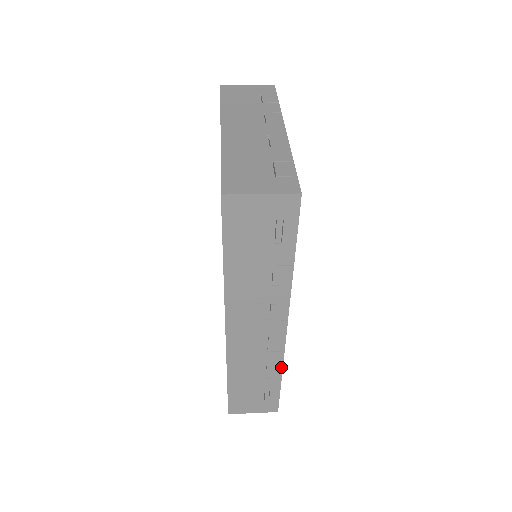
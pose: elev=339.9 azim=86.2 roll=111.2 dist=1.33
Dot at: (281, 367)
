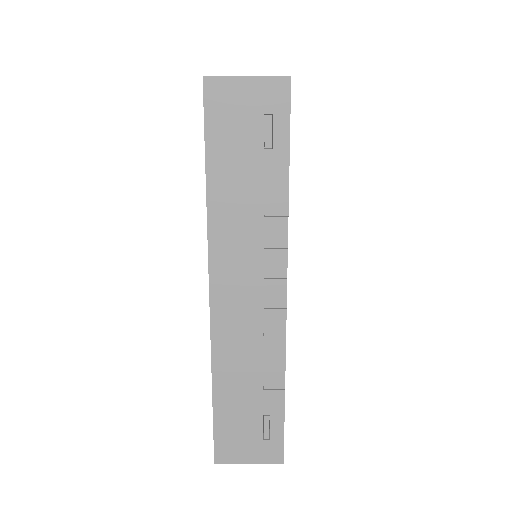
Dot at: (283, 368)
